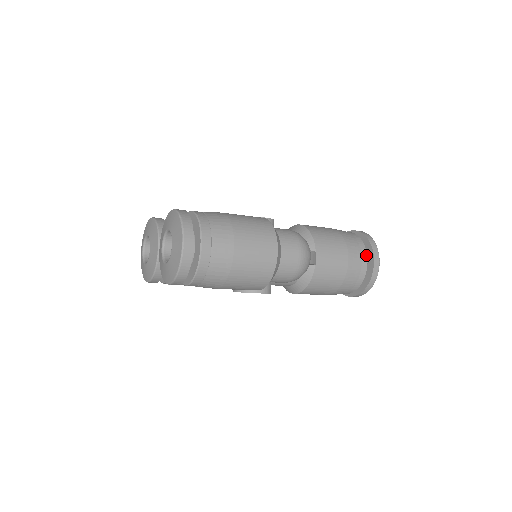
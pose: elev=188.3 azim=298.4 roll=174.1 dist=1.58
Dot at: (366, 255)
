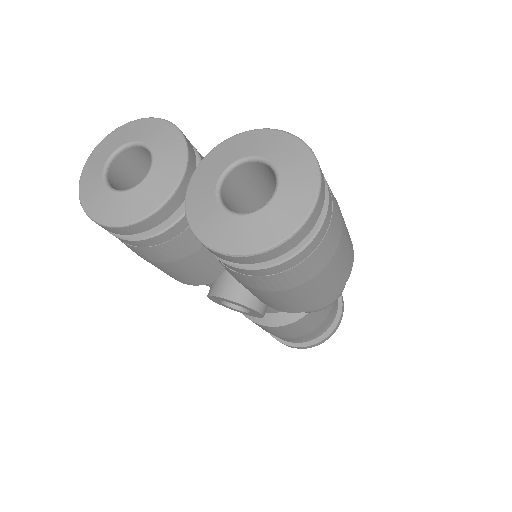
Dot at: occluded
